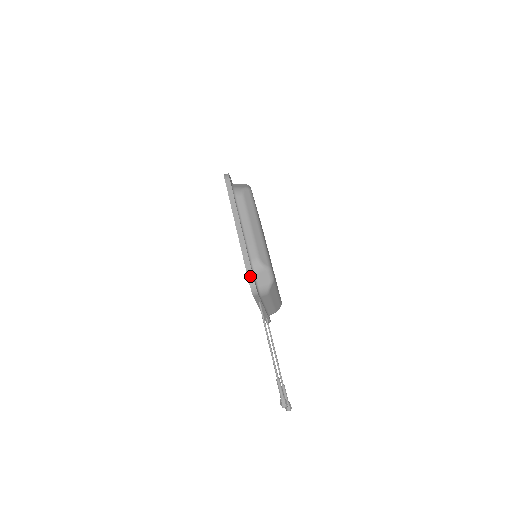
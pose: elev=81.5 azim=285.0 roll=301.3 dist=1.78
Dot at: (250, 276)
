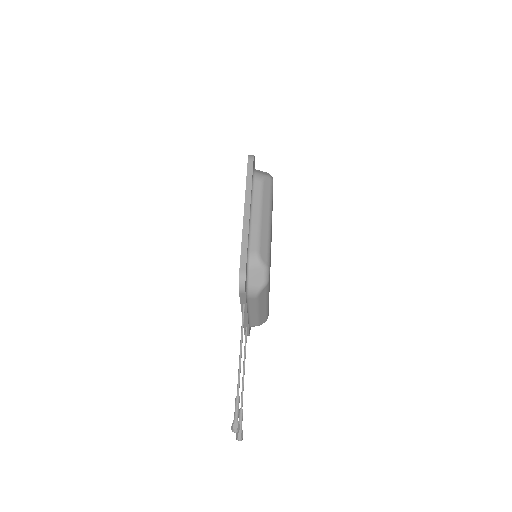
Dot at: (243, 268)
